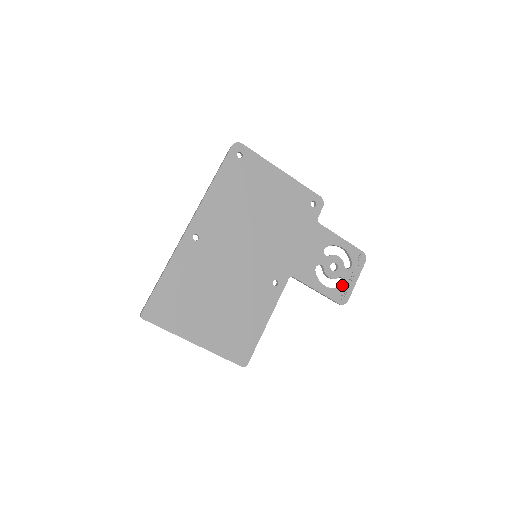
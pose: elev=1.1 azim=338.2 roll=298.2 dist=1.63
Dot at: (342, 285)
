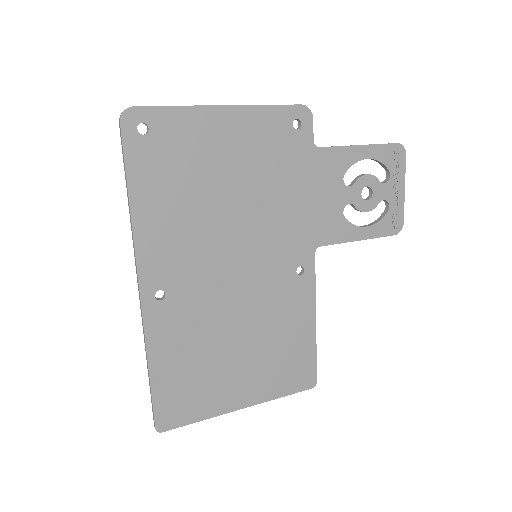
Dot at: (387, 209)
